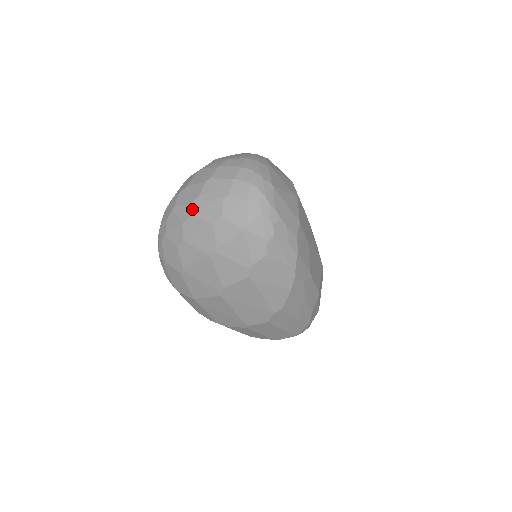
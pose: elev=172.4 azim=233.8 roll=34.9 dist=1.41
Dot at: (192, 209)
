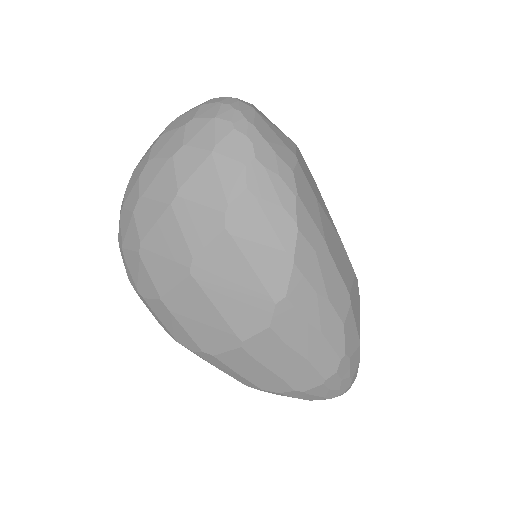
Dot at: (151, 153)
